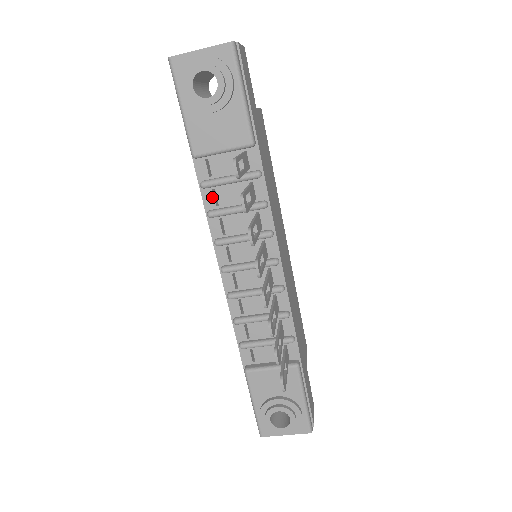
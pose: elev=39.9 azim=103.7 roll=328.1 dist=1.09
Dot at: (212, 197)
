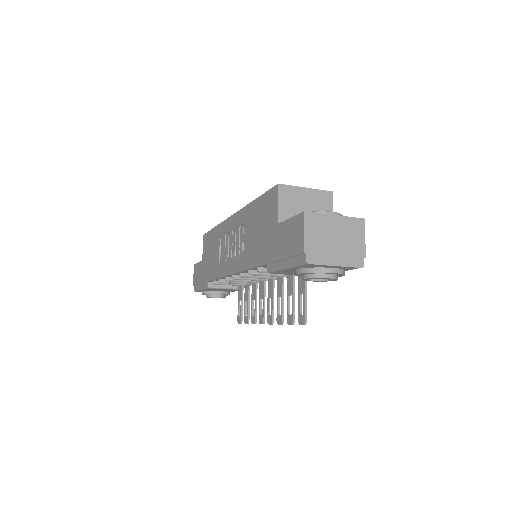
Dot at: occluded
